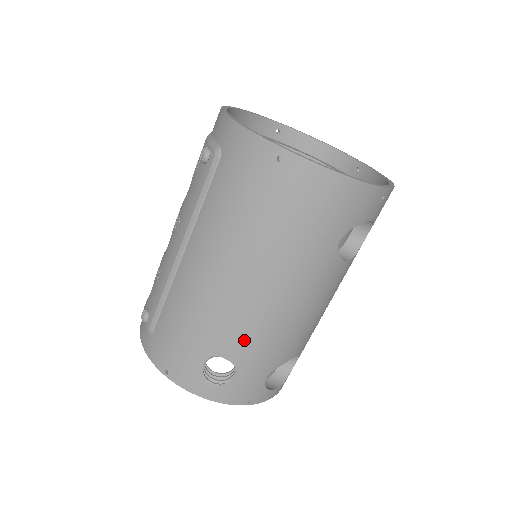
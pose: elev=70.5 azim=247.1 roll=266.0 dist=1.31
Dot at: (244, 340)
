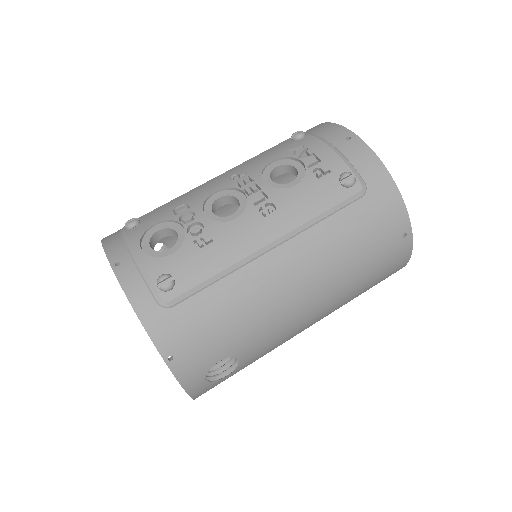
Dot at: (264, 349)
